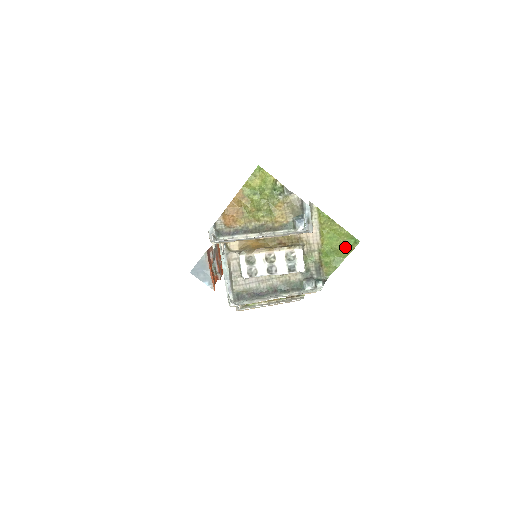
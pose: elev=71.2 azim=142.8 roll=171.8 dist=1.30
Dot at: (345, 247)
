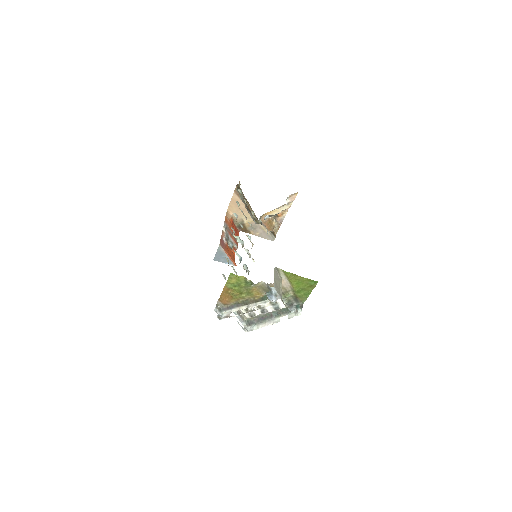
Dot at: (309, 286)
